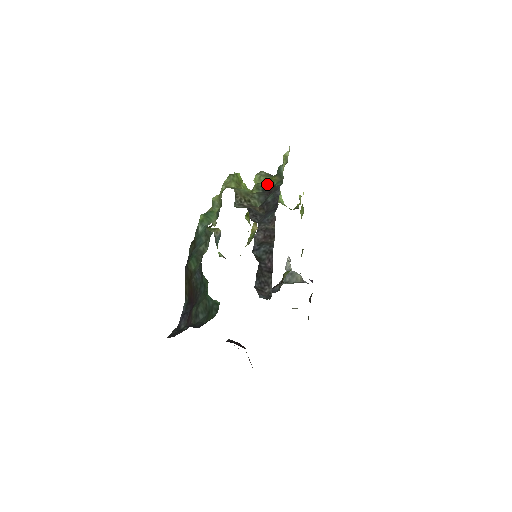
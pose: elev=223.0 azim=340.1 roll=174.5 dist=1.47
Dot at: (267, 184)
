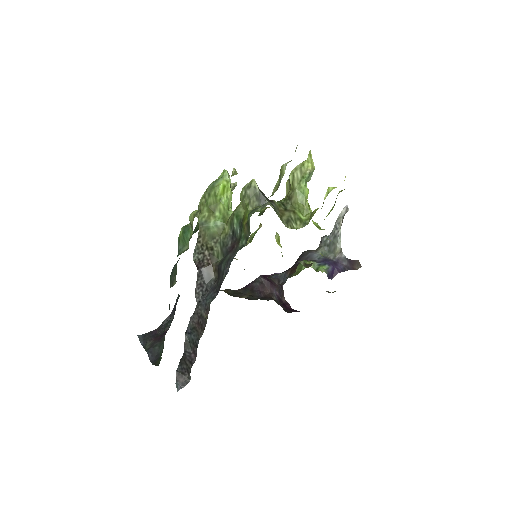
Dot at: (239, 225)
